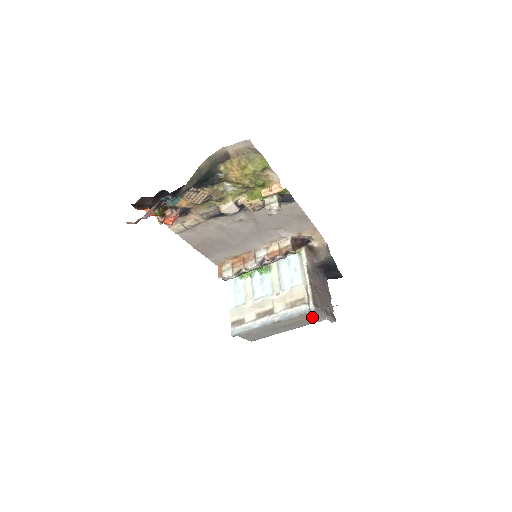
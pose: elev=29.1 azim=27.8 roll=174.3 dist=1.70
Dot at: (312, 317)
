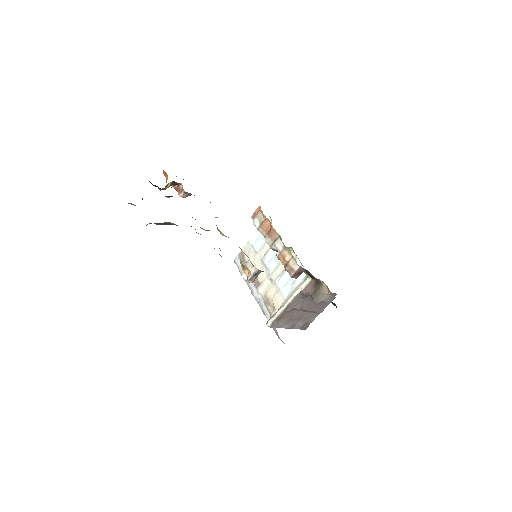
Dot at: occluded
